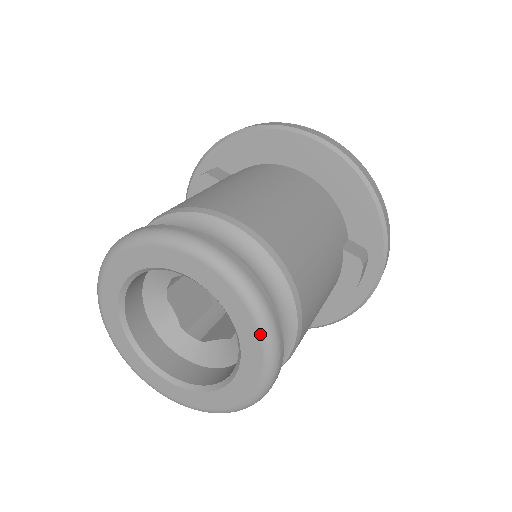
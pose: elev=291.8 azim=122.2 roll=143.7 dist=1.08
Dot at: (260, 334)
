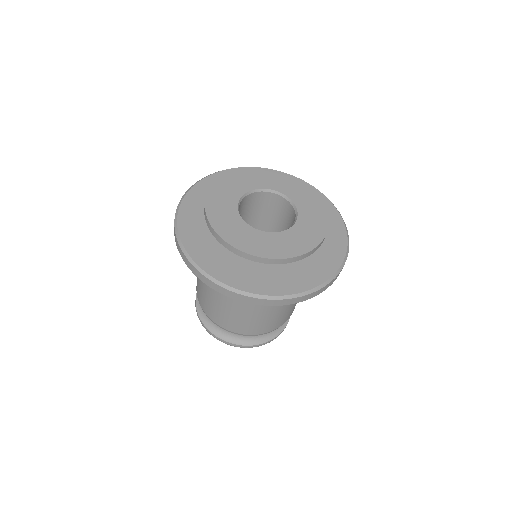
Dot at: occluded
